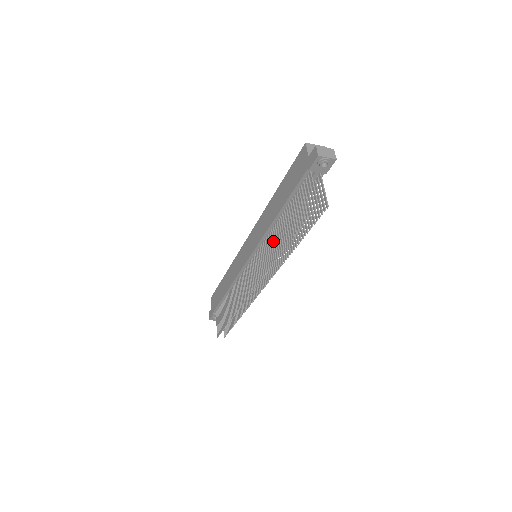
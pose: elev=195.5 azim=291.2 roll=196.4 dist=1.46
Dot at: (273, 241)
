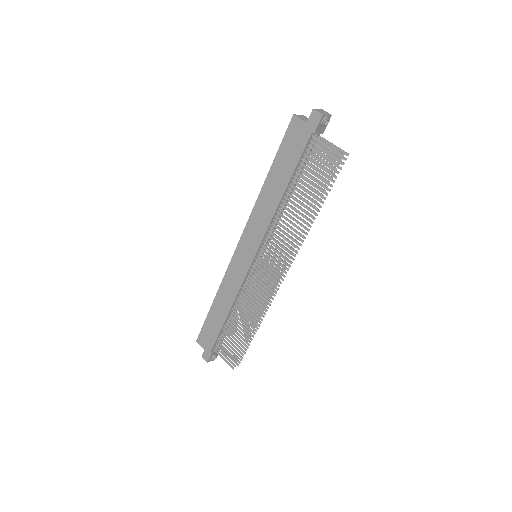
Dot at: (286, 223)
